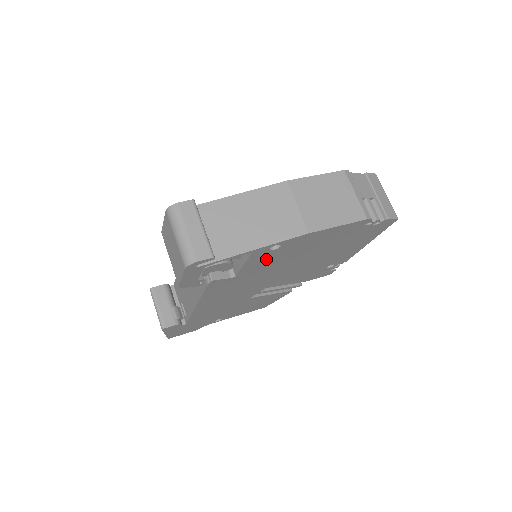
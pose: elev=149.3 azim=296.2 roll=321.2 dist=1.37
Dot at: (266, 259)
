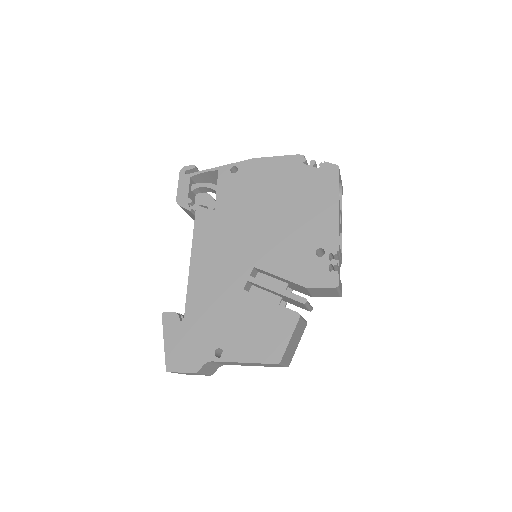
Dot at: (233, 188)
